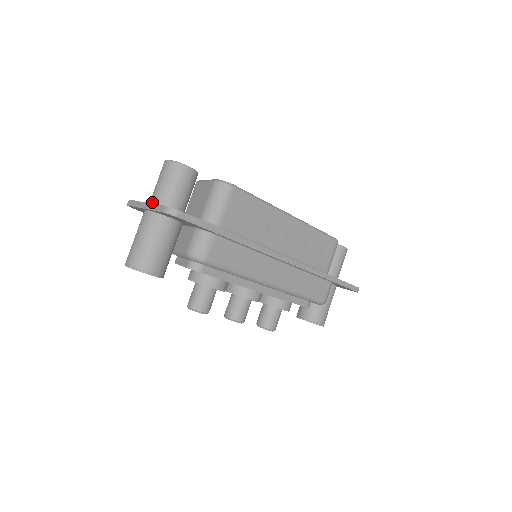
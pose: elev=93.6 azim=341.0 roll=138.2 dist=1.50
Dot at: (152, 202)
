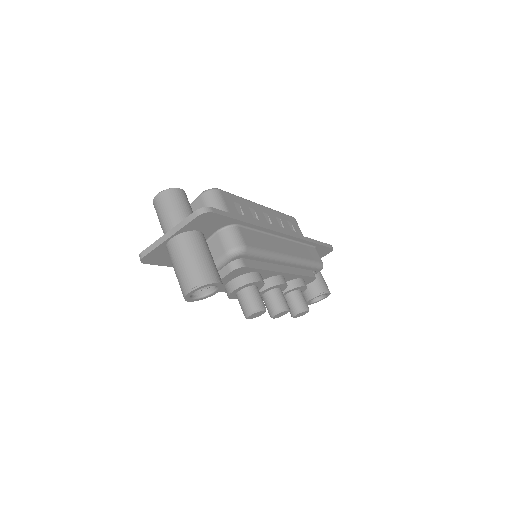
Dot at: occluded
